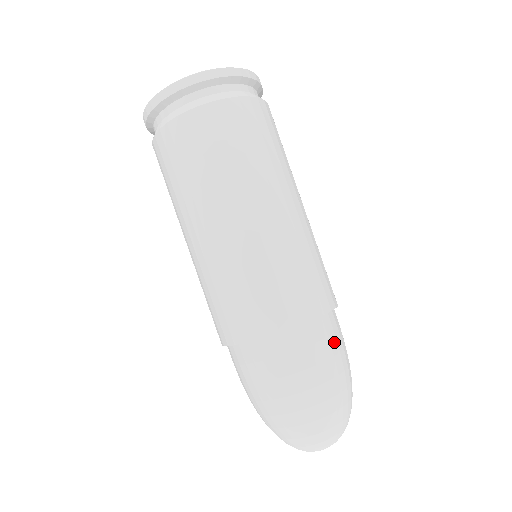
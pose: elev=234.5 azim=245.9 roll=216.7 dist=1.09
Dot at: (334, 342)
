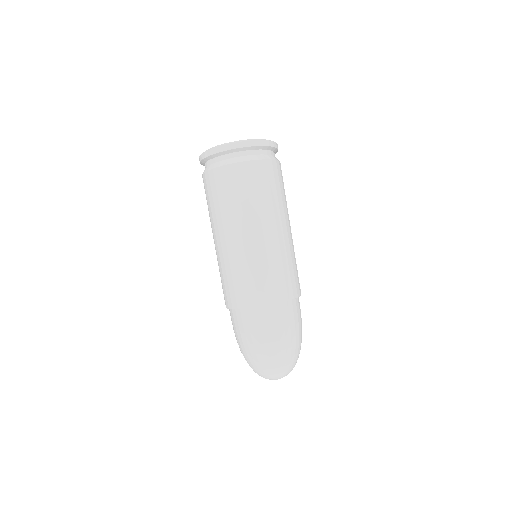
Dot at: (296, 316)
